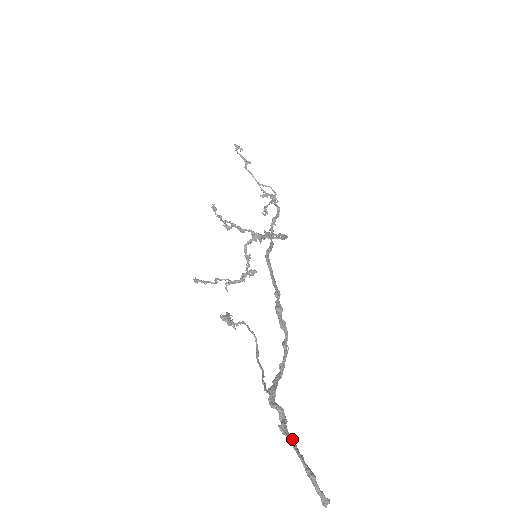
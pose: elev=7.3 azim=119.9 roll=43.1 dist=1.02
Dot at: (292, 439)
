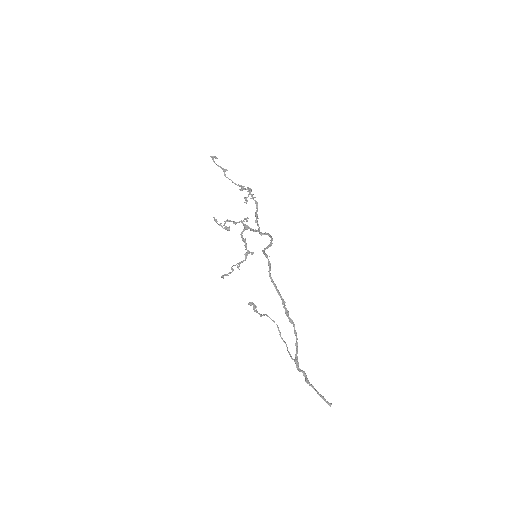
Dot at: (312, 385)
